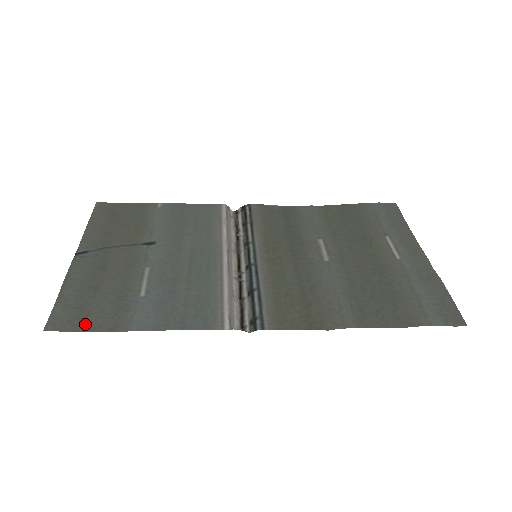
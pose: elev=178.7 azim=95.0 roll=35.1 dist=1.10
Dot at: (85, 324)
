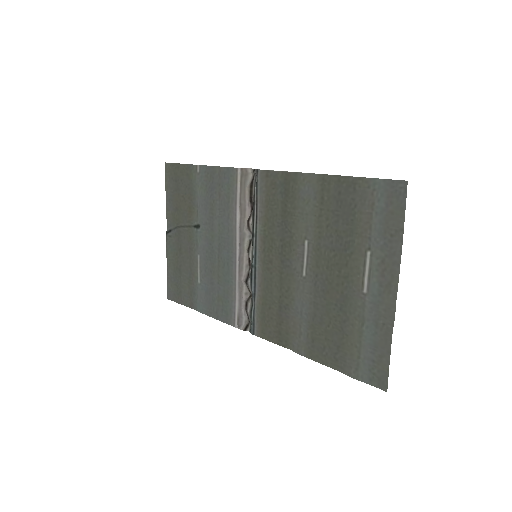
Dot at: (180, 299)
